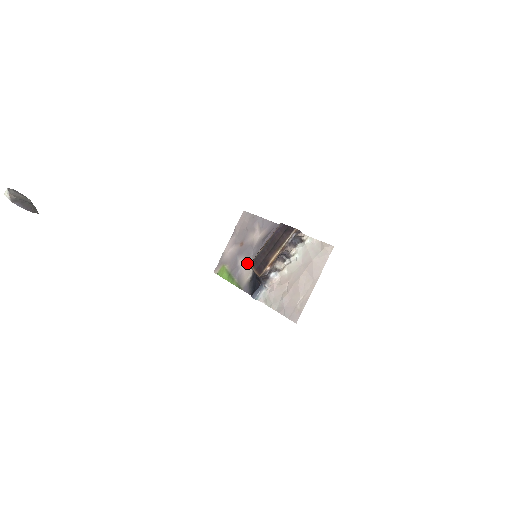
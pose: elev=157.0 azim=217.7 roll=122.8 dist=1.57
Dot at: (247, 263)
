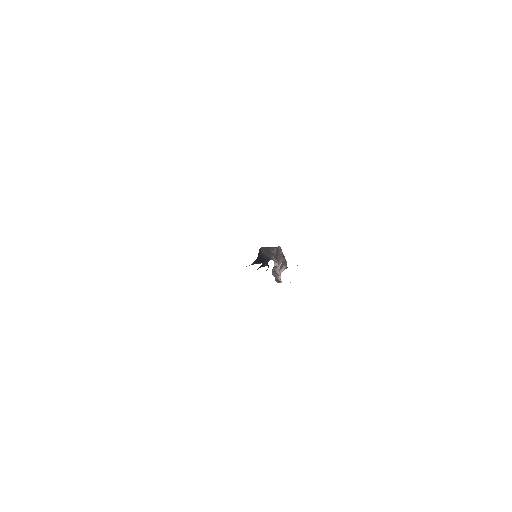
Dot at: occluded
